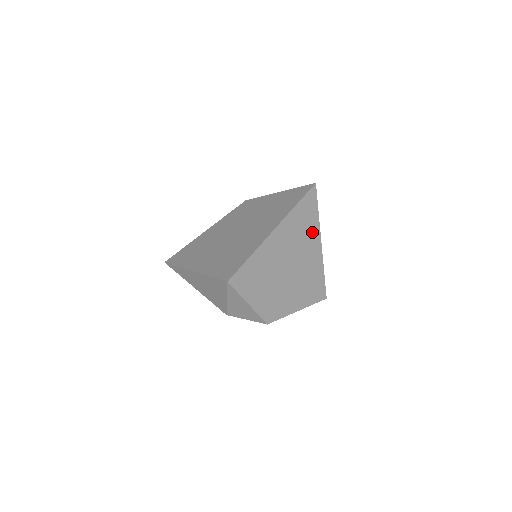
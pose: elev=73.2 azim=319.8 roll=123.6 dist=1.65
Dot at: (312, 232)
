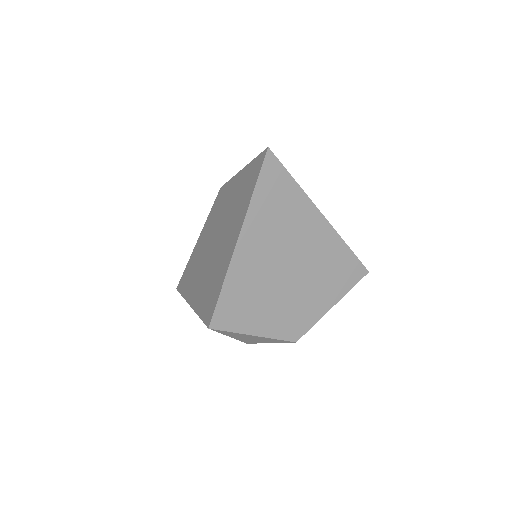
Dot at: (300, 209)
